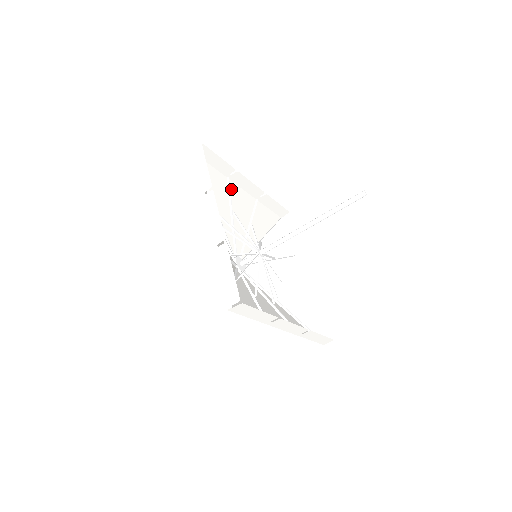
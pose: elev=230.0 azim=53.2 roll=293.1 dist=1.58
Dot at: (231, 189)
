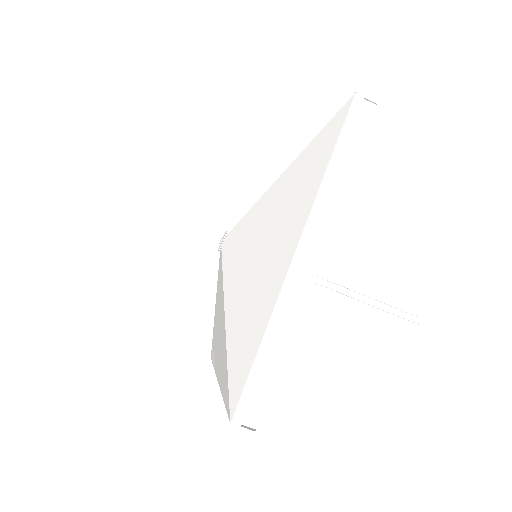
Dot at: occluded
